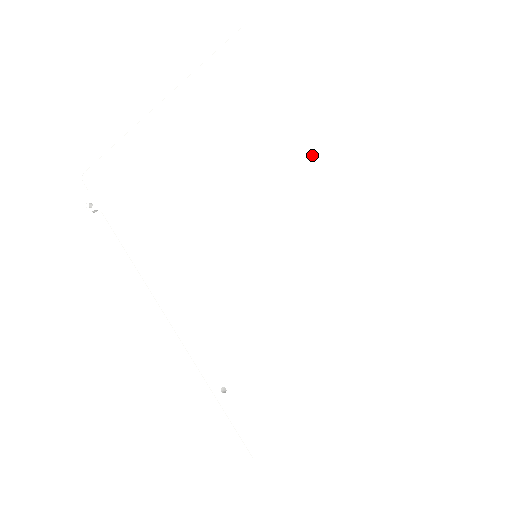
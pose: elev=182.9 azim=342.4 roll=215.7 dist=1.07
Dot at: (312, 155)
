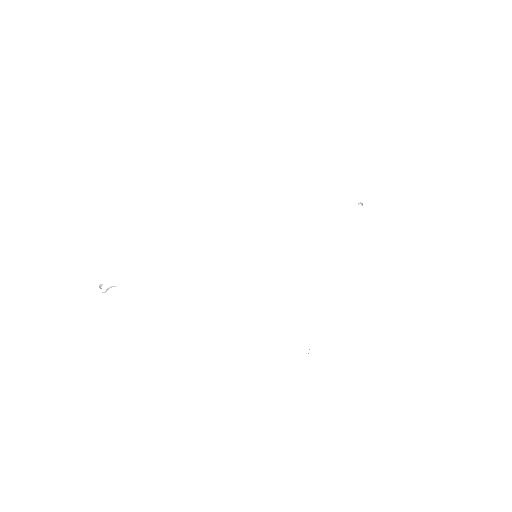
Dot at: (263, 149)
